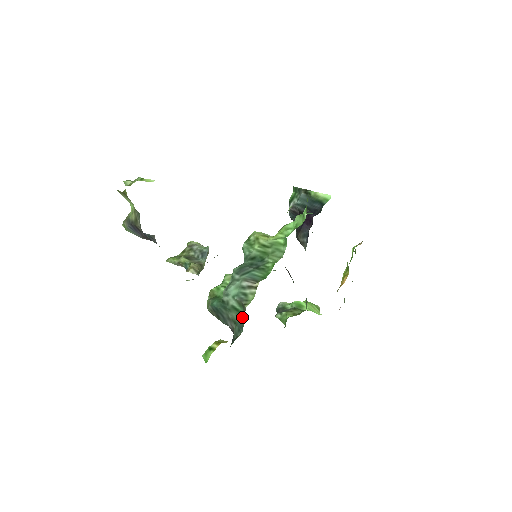
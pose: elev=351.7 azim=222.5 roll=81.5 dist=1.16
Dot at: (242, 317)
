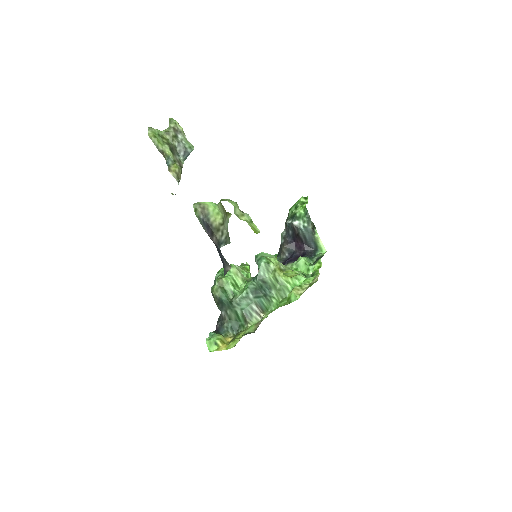
Dot at: (239, 323)
